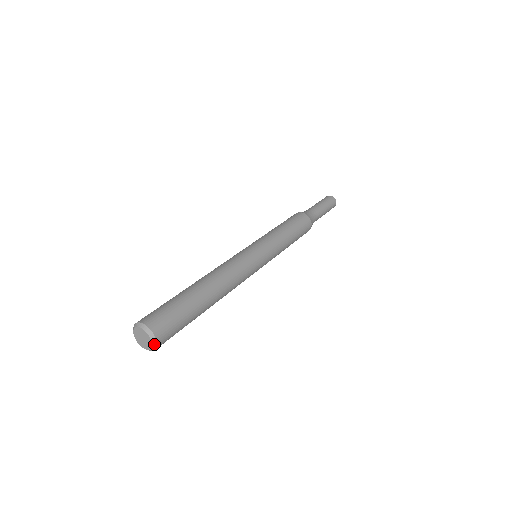
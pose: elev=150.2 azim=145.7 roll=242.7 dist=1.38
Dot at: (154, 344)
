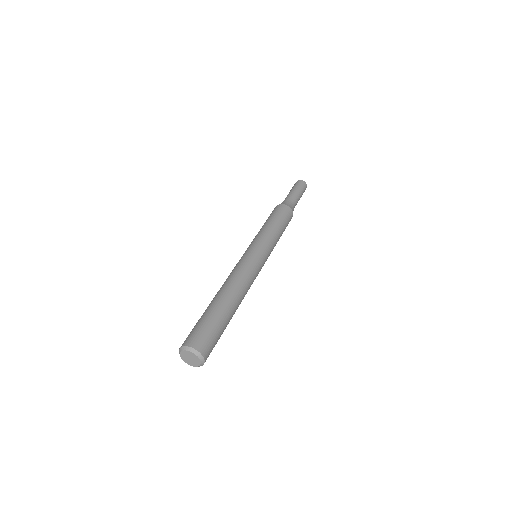
Dot at: (202, 360)
